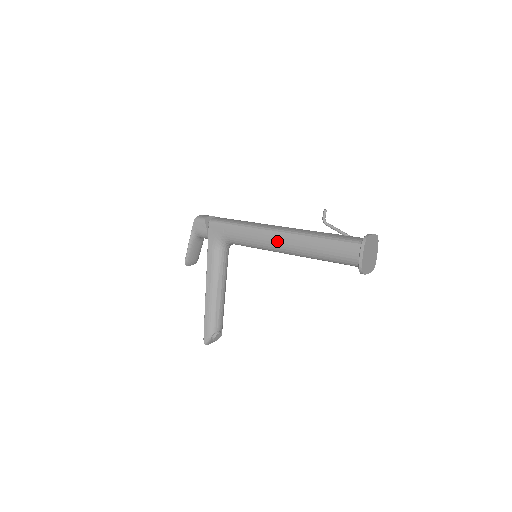
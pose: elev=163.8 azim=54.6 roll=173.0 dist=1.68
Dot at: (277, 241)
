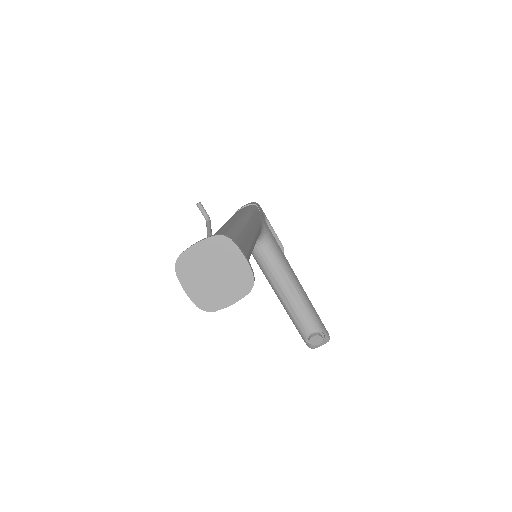
Dot at: occluded
